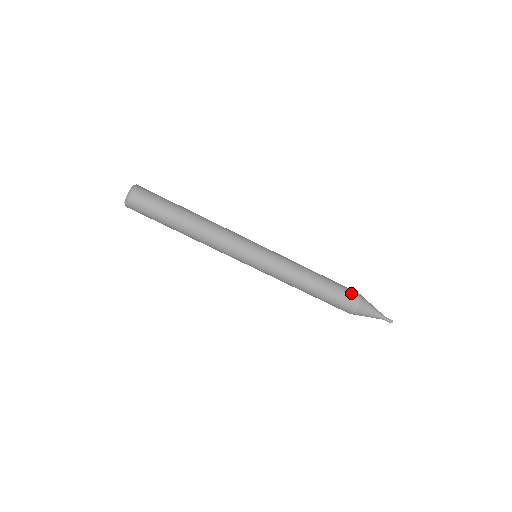
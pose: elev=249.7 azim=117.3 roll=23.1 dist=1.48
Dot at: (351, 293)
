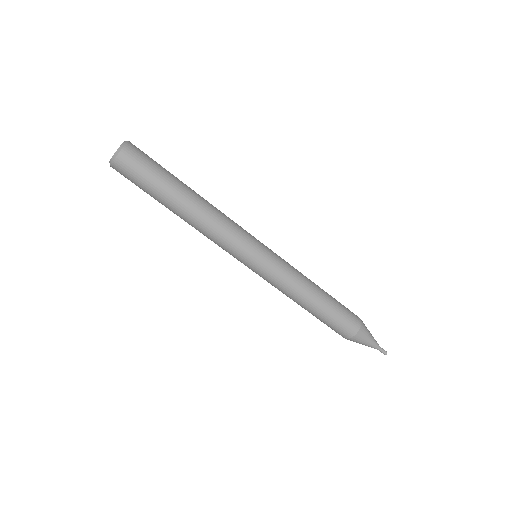
Dot at: occluded
